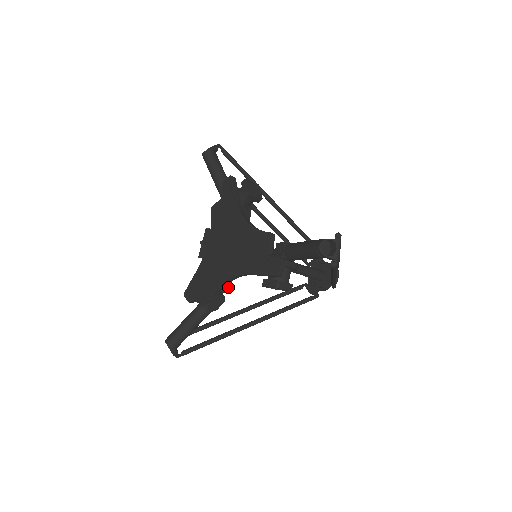
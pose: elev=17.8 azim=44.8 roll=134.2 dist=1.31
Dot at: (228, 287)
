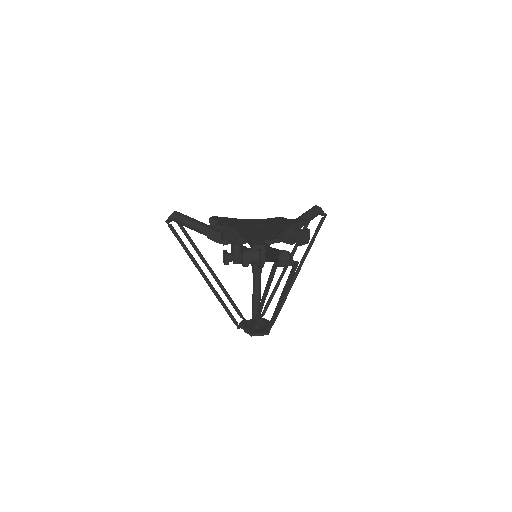
Dot at: occluded
